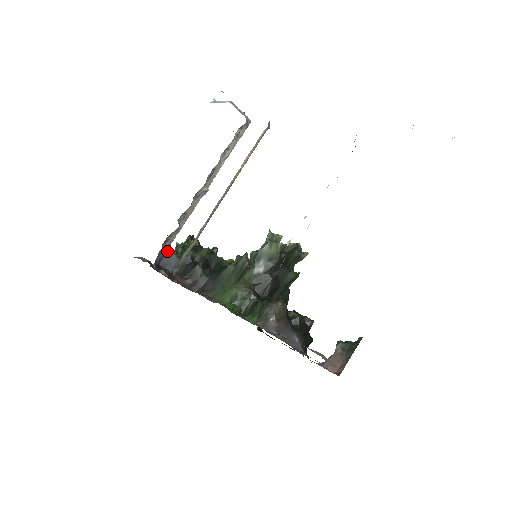
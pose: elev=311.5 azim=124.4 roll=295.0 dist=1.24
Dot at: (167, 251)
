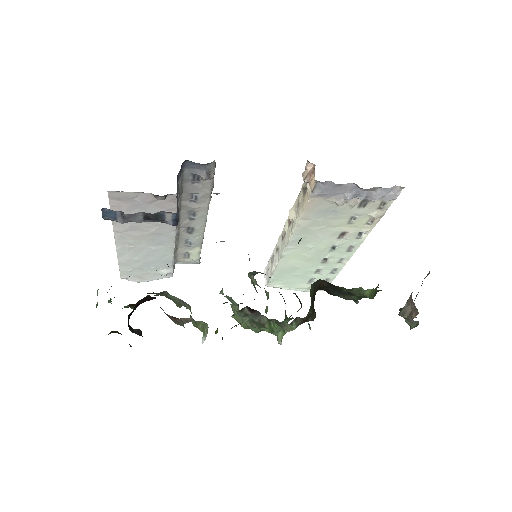
Dot at: occluded
